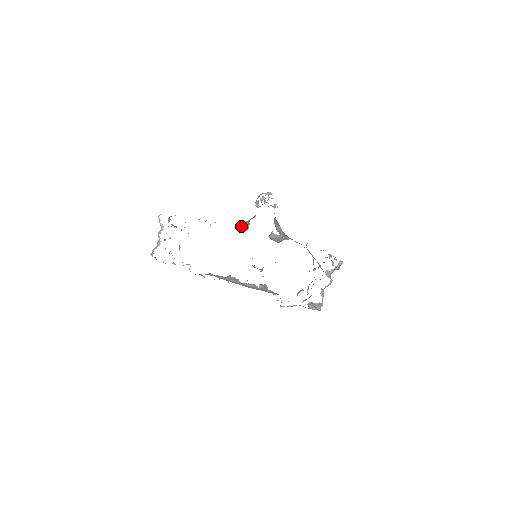
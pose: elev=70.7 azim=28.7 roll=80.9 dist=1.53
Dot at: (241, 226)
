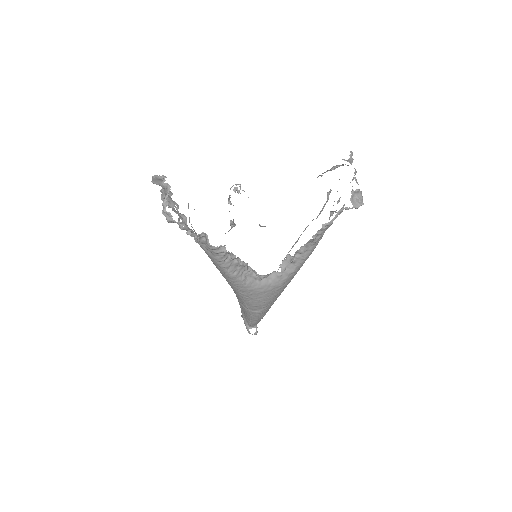
Dot at: occluded
